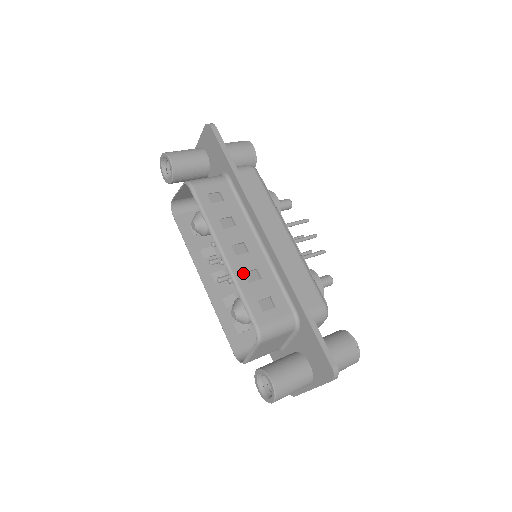
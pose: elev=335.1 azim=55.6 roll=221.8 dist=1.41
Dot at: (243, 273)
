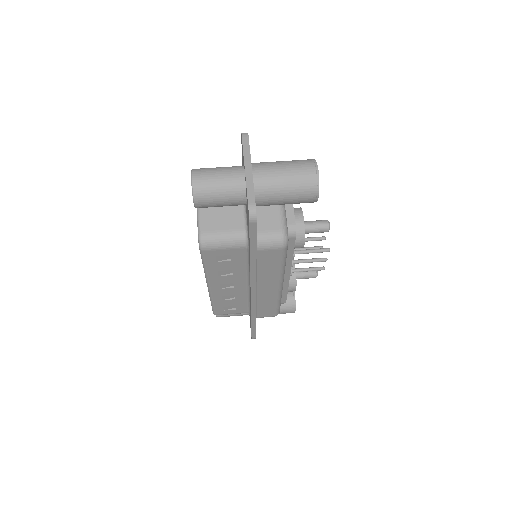
Dot at: (220, 296)
